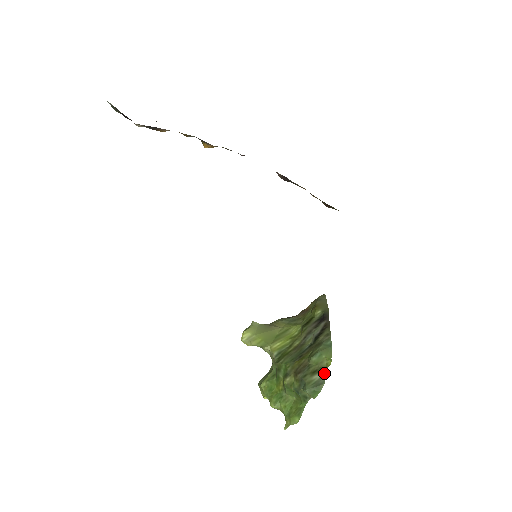
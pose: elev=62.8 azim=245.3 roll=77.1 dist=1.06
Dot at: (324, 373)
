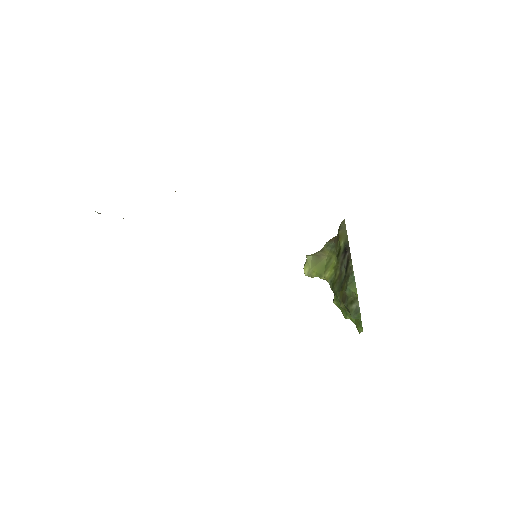
Dot at: (357, 303)
